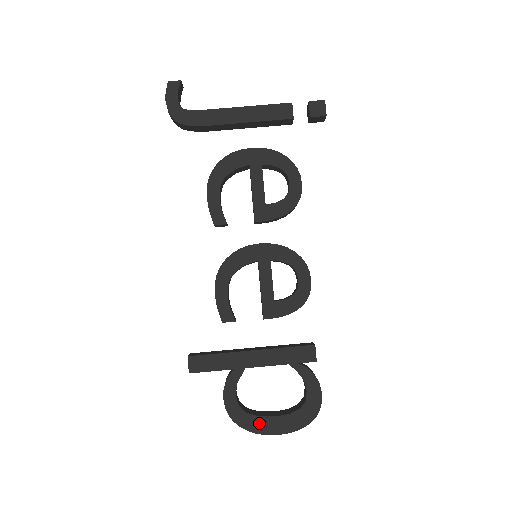
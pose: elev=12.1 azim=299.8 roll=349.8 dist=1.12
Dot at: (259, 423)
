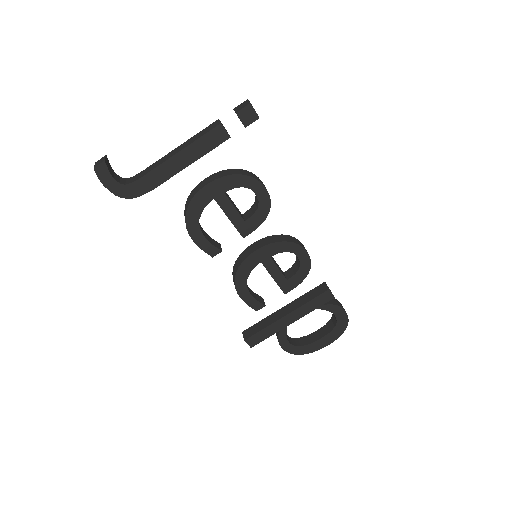
Dot at: (312, 347)
